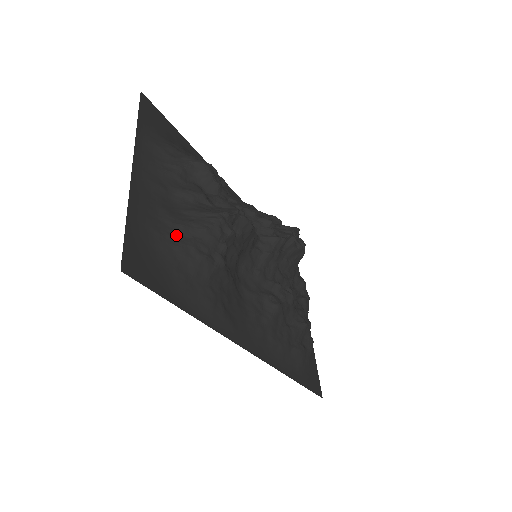
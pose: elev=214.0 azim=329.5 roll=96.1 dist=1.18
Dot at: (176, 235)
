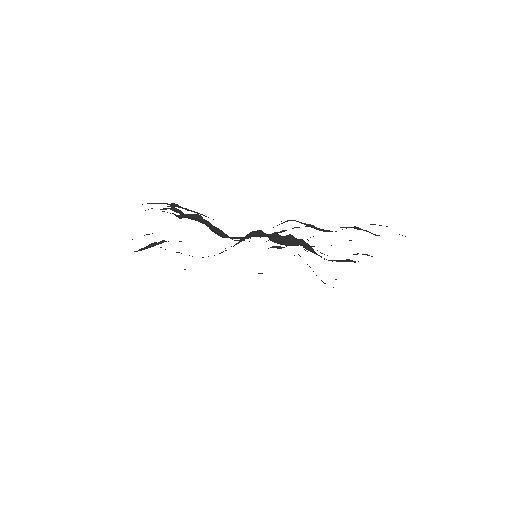
Dot at: occluded
